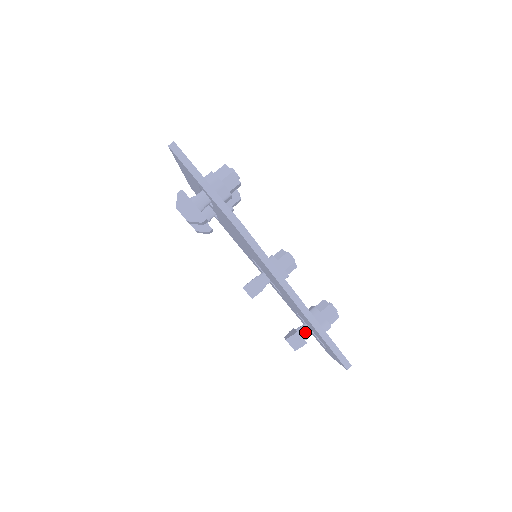
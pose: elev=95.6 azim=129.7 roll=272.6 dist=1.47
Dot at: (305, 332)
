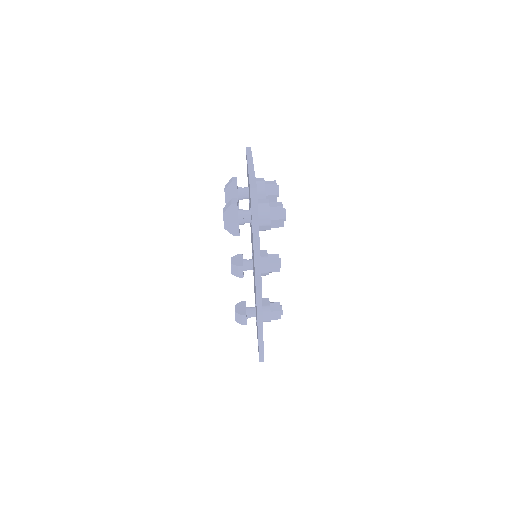
Dot at: (251, 315)
